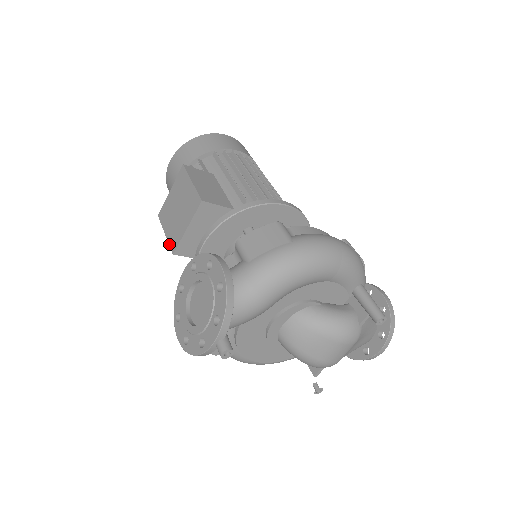
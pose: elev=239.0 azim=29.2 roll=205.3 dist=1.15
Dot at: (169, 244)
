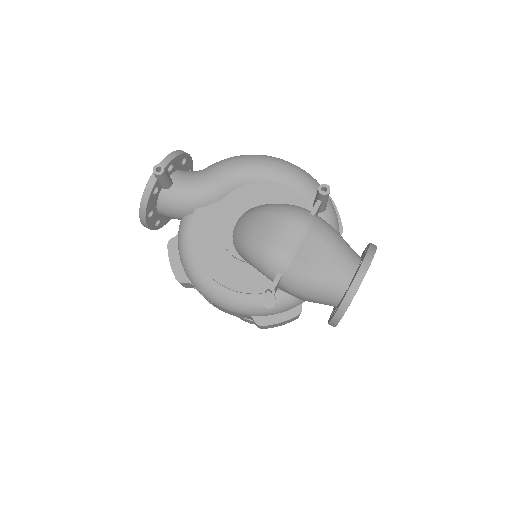
Dot at: occluded
